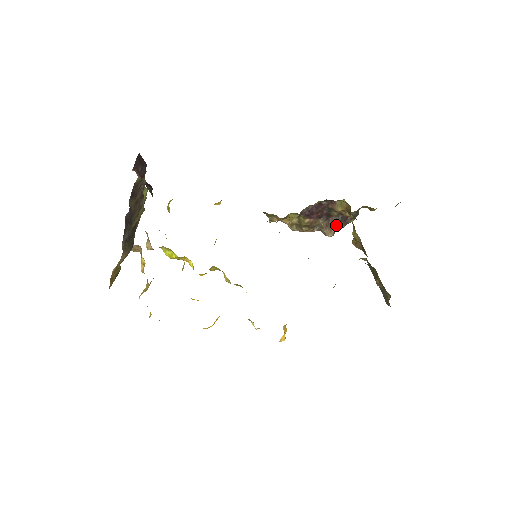
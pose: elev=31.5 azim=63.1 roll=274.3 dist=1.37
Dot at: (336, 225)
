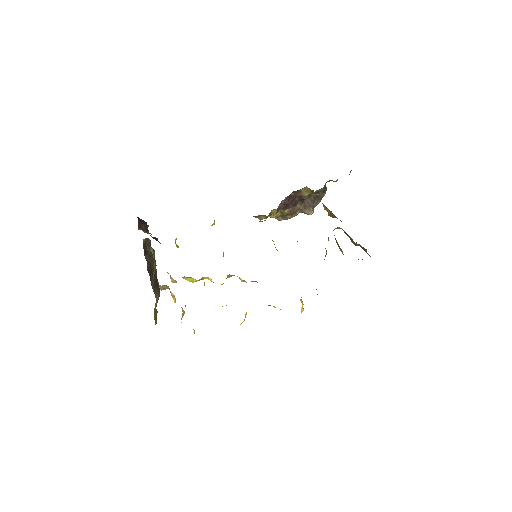
Dot at: (312, 204)
